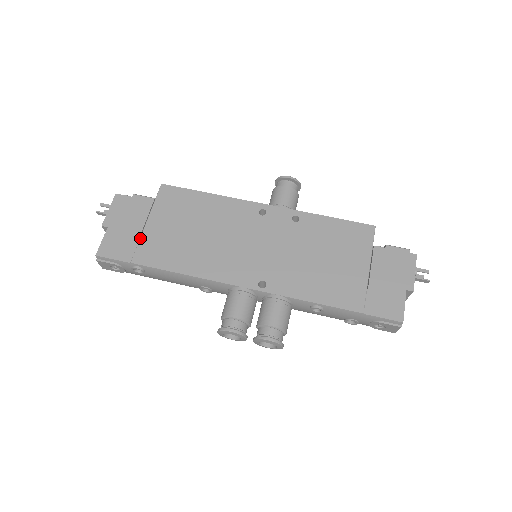
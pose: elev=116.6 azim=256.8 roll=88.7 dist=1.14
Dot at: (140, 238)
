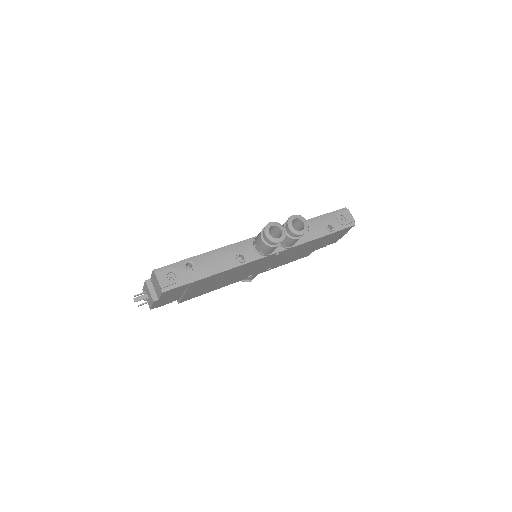
Dot at: occluded
